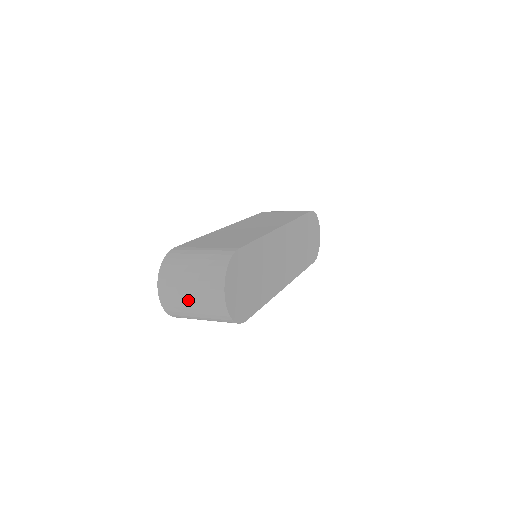
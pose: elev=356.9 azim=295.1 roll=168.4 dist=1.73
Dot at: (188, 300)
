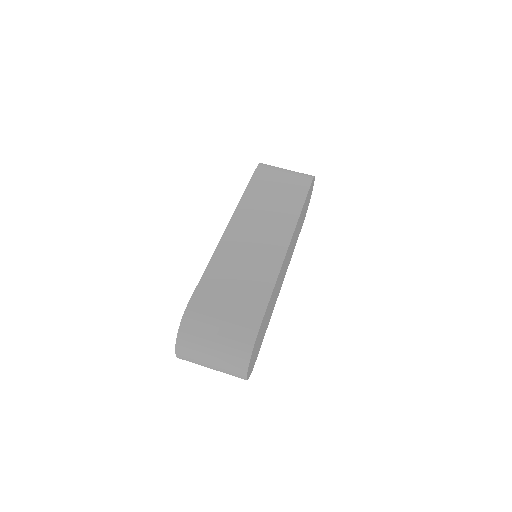
Dot at: (208, 366)
